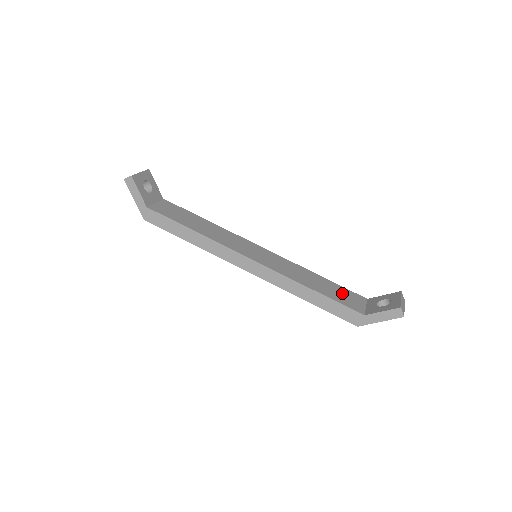
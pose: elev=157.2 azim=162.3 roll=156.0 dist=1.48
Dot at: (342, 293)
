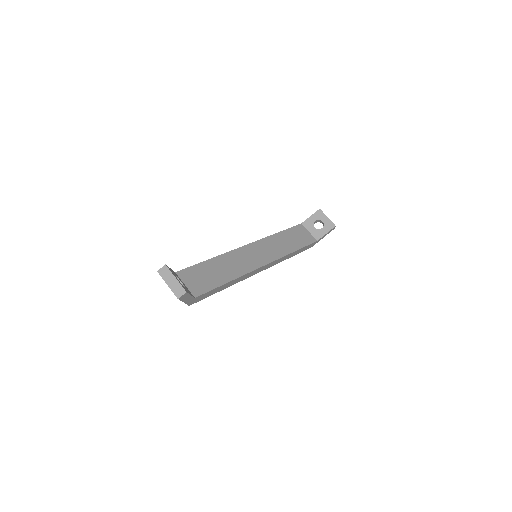
Dot at: (298, 235)
